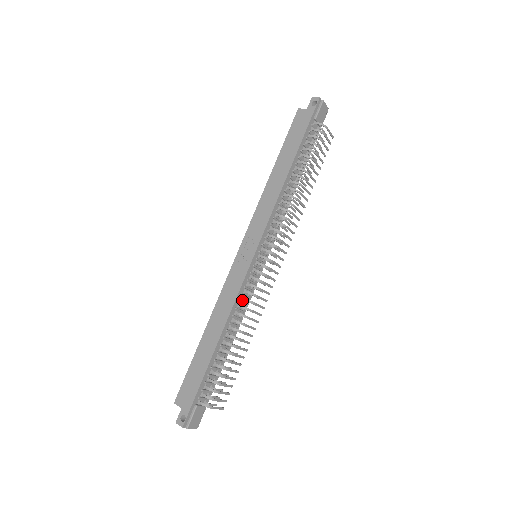
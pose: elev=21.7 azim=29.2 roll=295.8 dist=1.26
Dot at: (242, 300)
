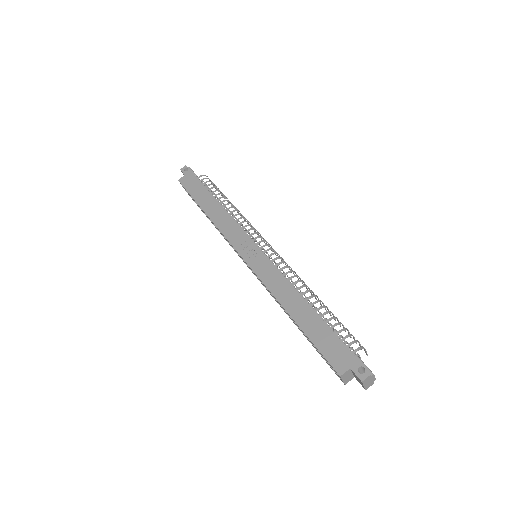
Dot at: occluded
